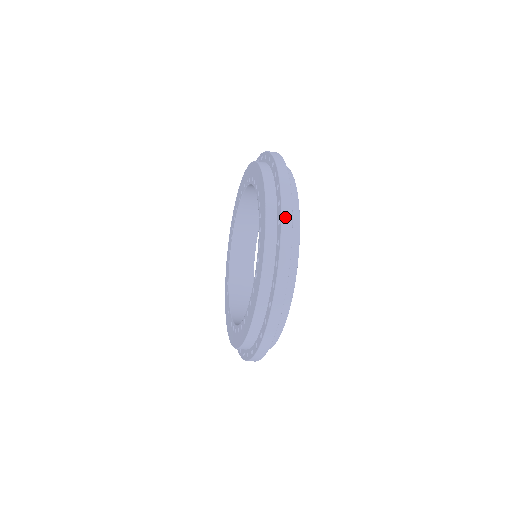
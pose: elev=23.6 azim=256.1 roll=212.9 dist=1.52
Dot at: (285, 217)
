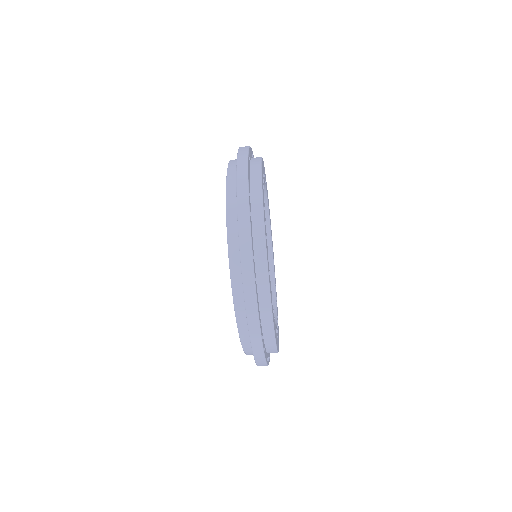
Dot at: (240, 172)
